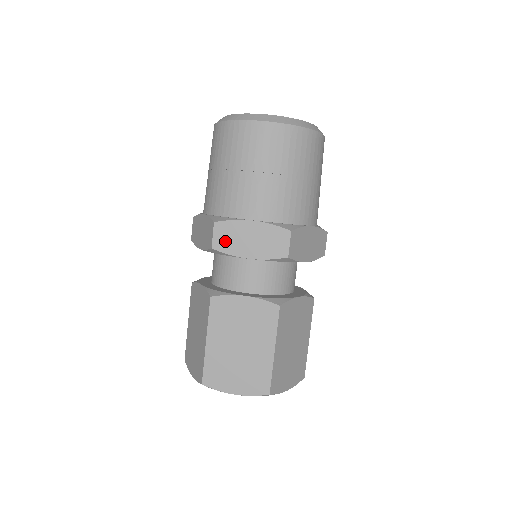
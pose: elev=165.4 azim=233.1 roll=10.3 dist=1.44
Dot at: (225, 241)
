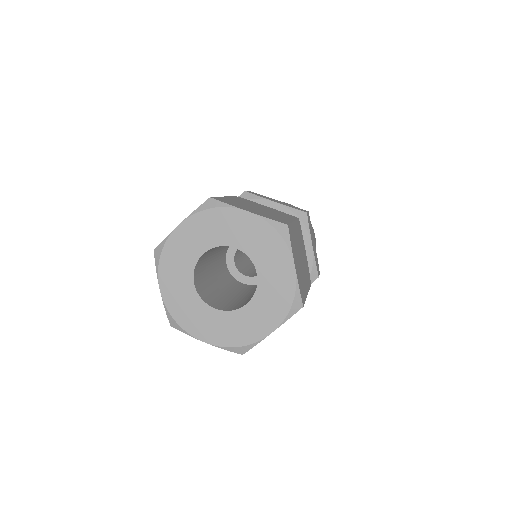
Dot at: (257, 194)
